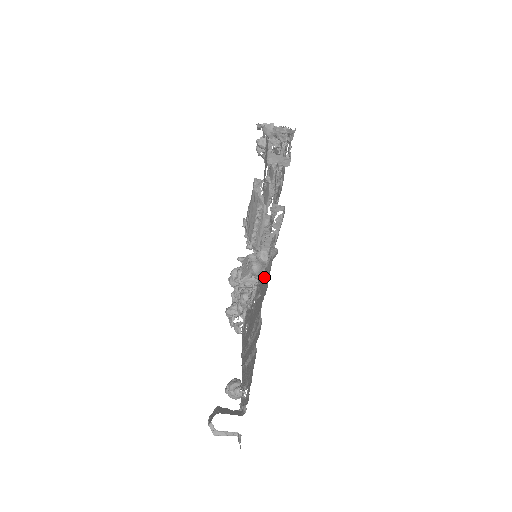
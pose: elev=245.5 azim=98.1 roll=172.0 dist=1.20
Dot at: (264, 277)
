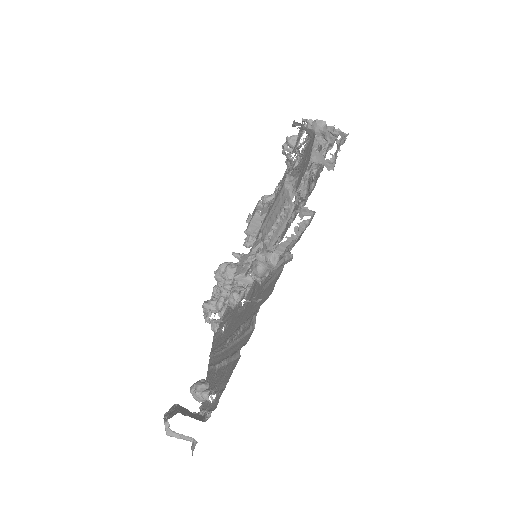
Dot at: (267, 281)
